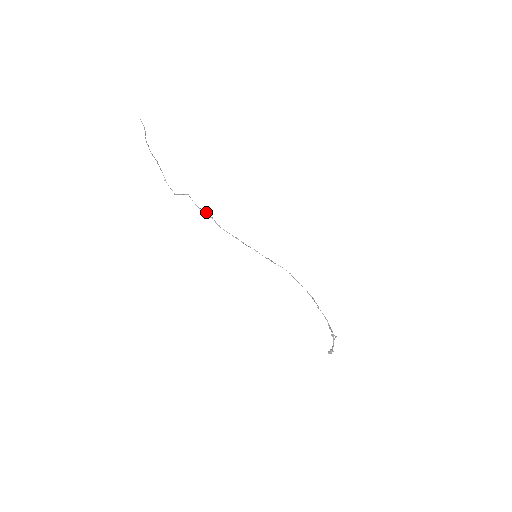
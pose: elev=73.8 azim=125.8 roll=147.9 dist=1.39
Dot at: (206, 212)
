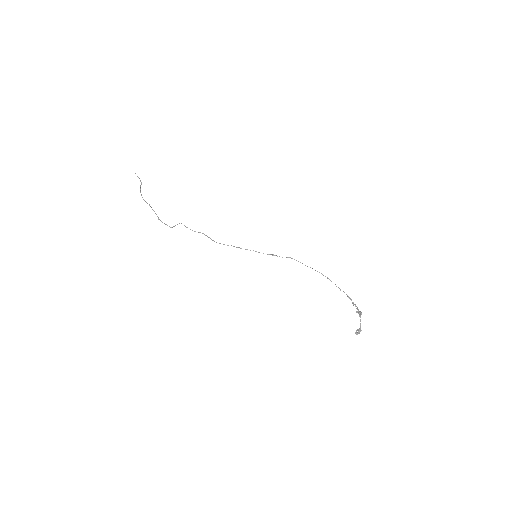
Dot at: (200, 232)
